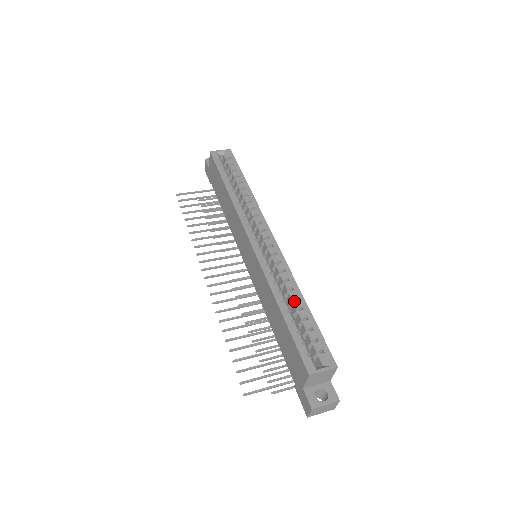
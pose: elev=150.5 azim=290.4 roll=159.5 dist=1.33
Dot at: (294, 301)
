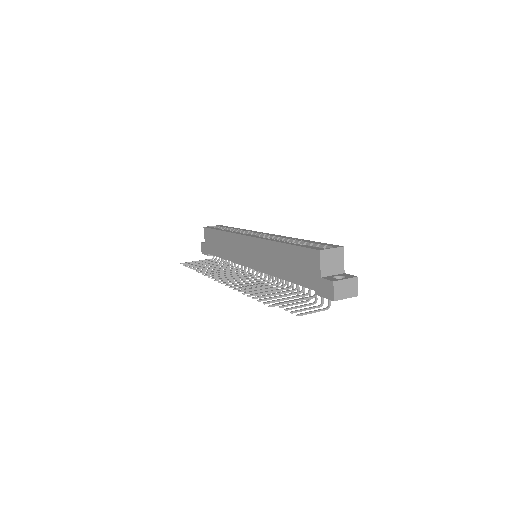
Dot at: occluded
